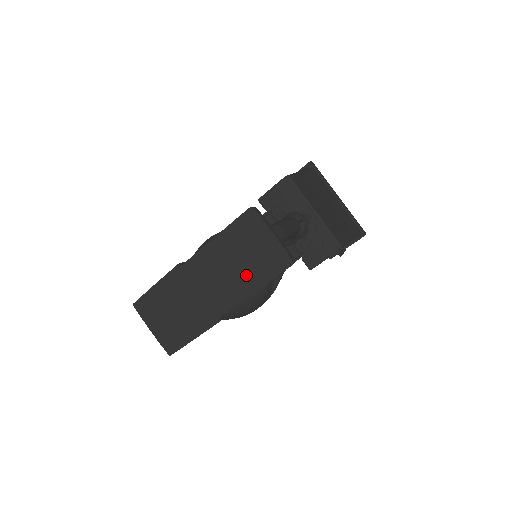
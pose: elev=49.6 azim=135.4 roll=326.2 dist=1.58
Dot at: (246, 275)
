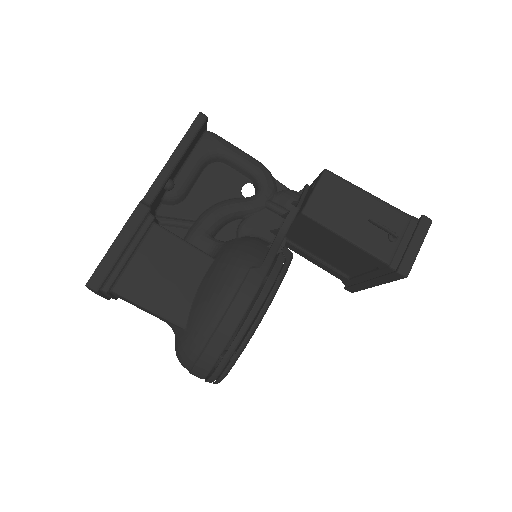
Dot at: occluded
